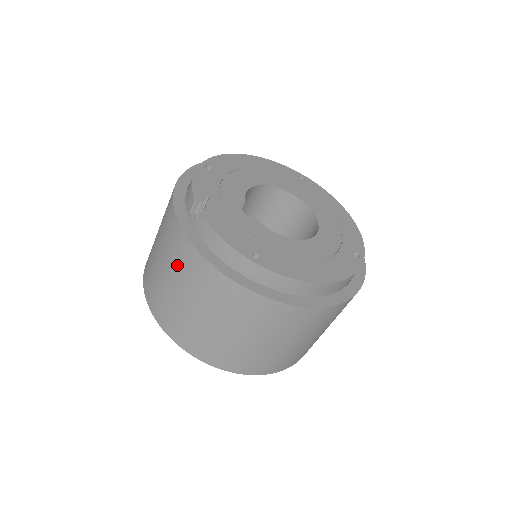
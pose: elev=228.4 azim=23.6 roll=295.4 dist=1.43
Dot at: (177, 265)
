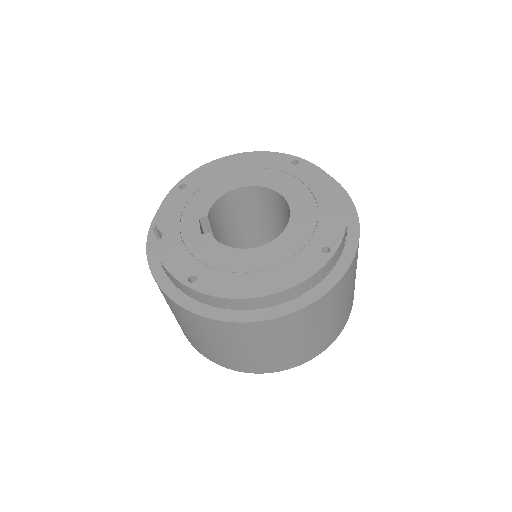
Dot at: occluded
